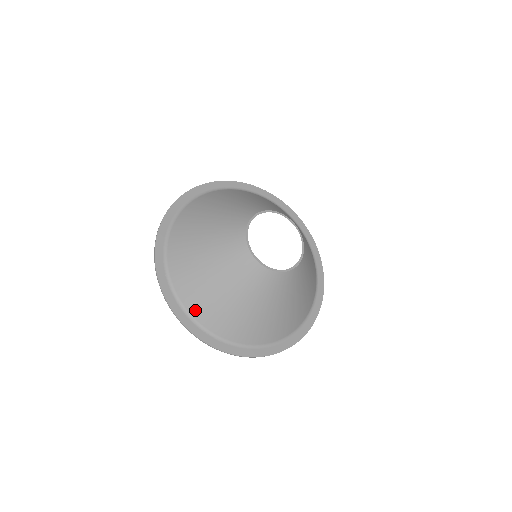
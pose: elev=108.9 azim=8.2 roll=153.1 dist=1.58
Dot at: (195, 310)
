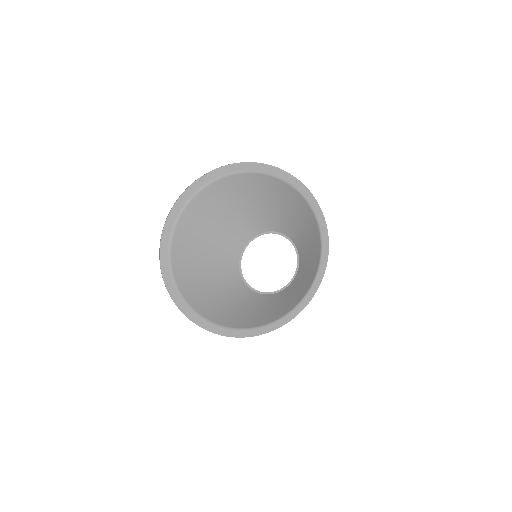
Dot at: (193, 303)
